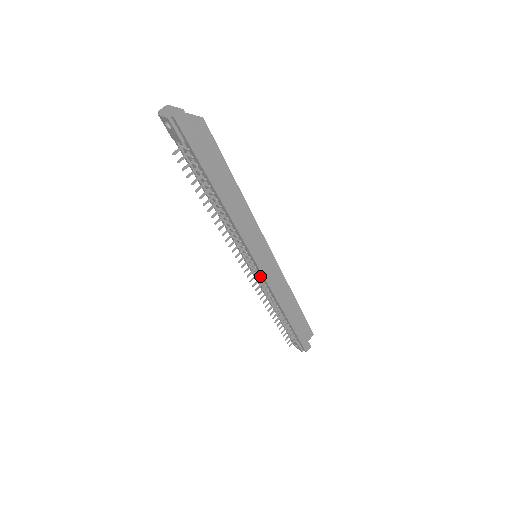
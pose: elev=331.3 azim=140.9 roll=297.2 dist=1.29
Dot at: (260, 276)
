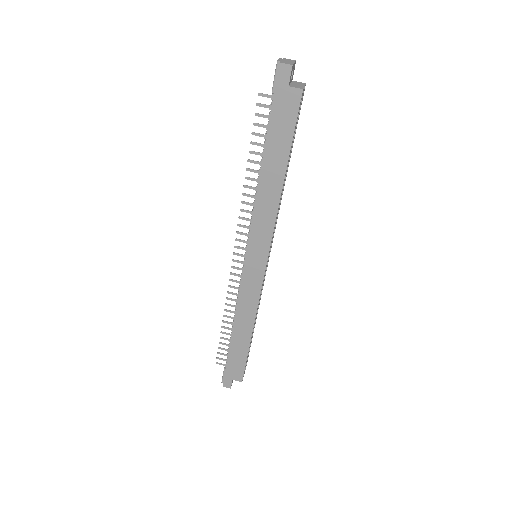
Dot at: (242, 273)
